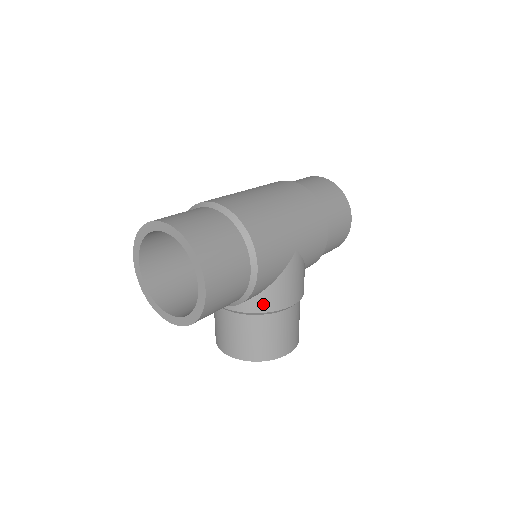
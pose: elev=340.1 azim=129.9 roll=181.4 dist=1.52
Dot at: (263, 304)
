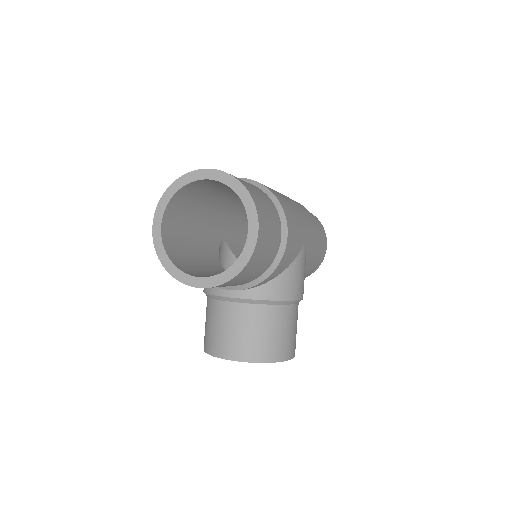
Dot at: (277, 290)
